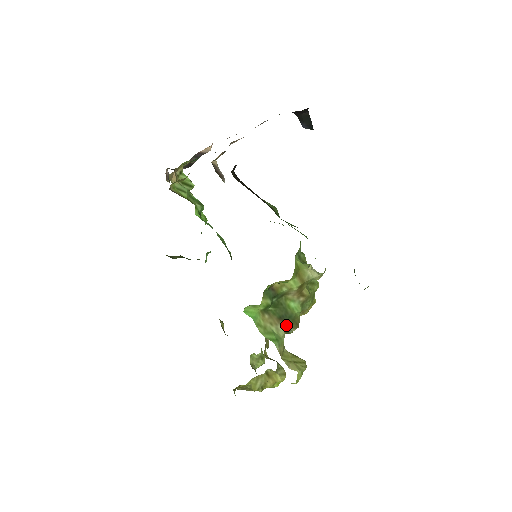
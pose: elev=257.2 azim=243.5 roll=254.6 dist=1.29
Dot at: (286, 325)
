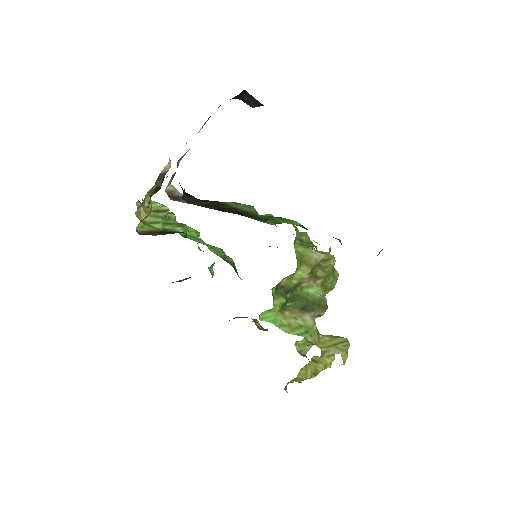
Dot at: (312, 312)
